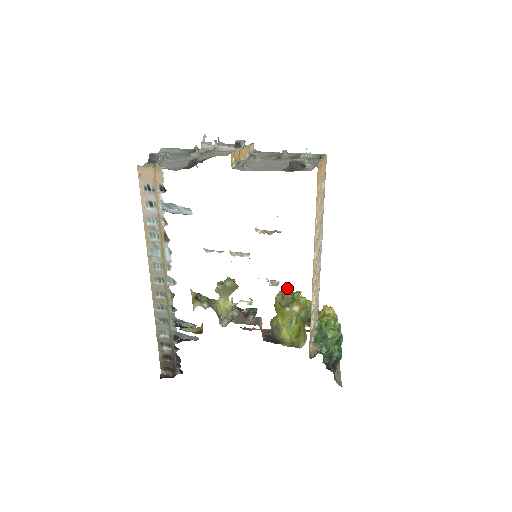
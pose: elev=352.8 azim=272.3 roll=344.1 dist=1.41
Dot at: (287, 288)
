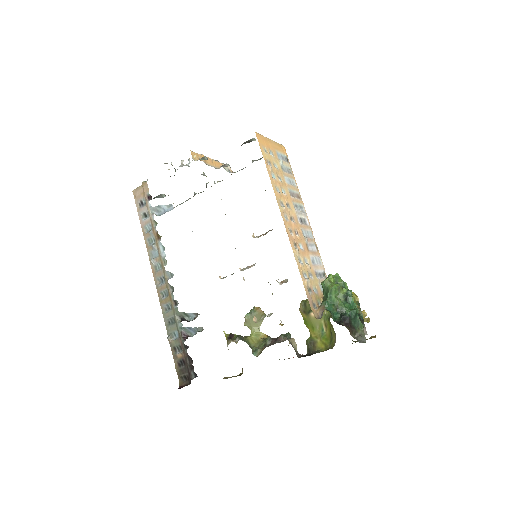
Dot at: occluded
